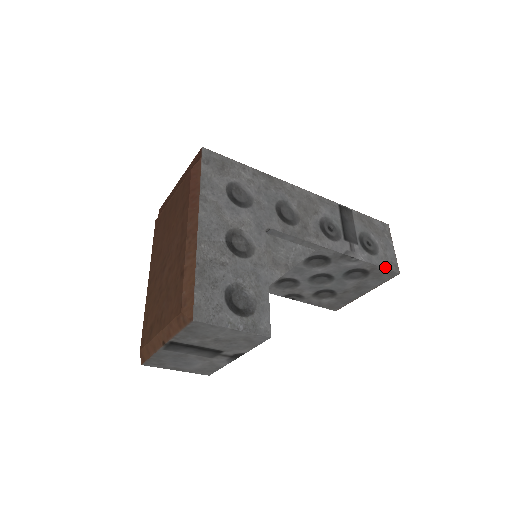
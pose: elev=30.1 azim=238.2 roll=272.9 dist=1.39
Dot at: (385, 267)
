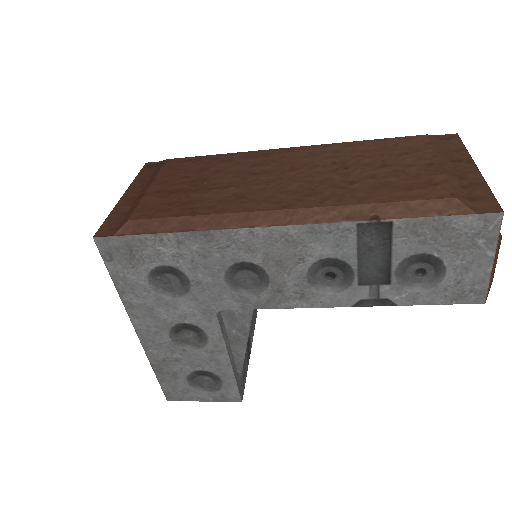
Dot at: (447, 302)
